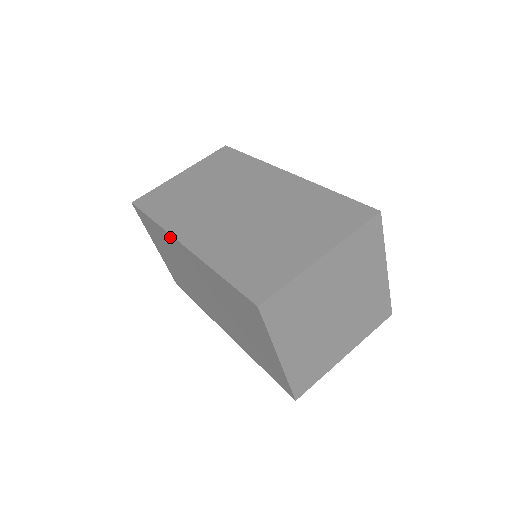
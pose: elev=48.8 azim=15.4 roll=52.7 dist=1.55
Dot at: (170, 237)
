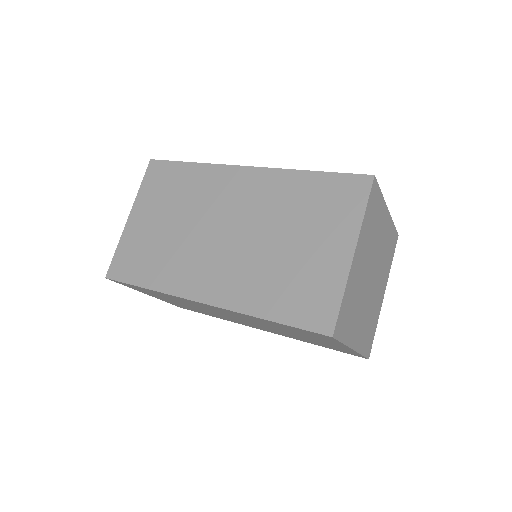
Dot at: (220, 169)
